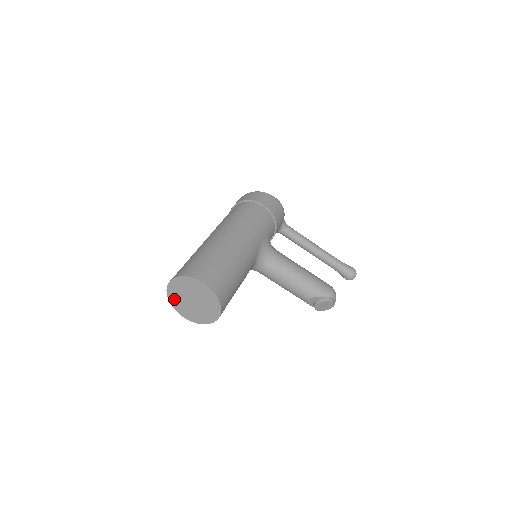
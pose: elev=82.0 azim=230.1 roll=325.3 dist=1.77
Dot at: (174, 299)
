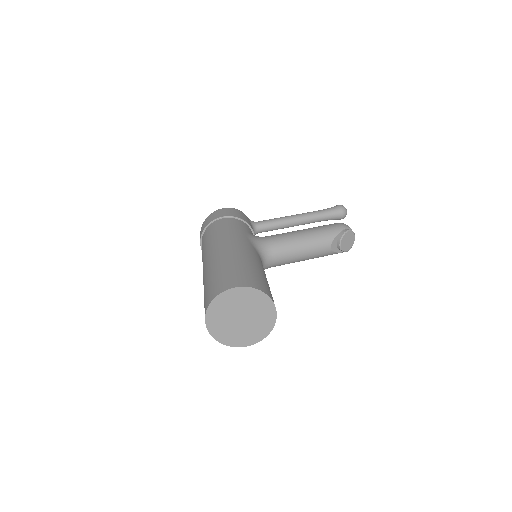
Dot at: (224, 337)
